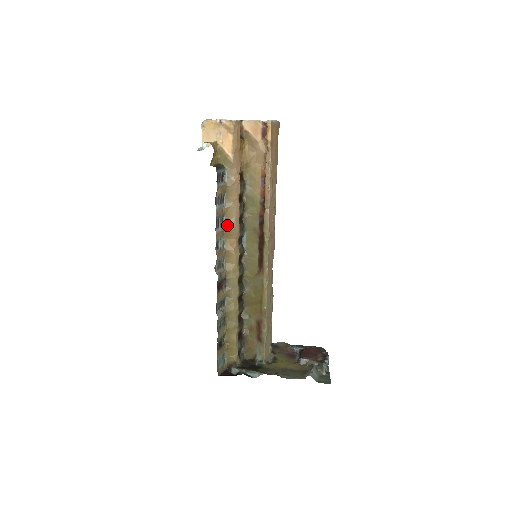
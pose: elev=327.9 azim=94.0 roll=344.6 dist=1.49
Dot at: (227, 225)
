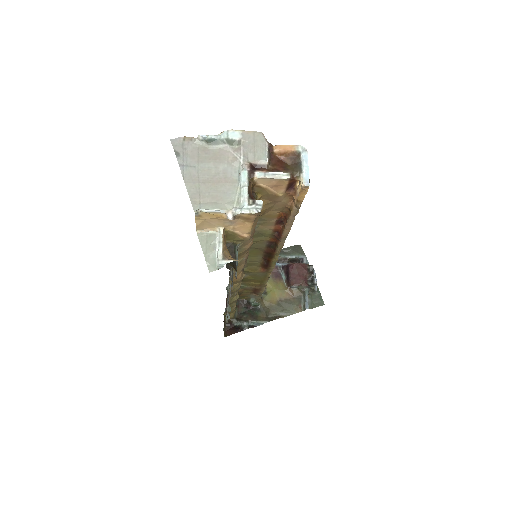
Dot at: (234, 271)
